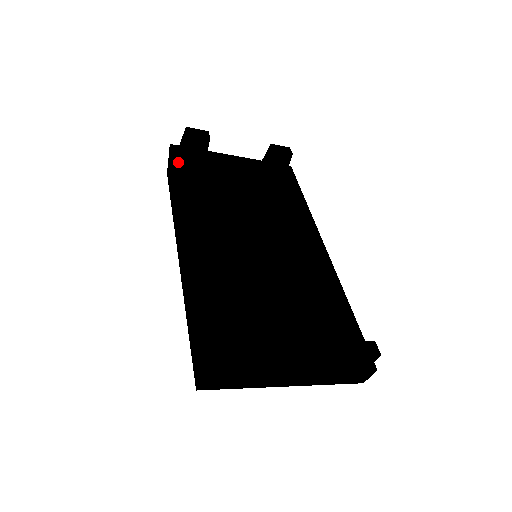
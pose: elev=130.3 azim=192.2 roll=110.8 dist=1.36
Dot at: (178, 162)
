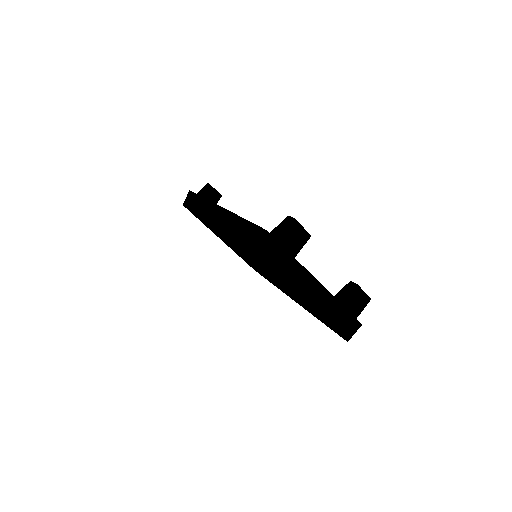
Dot at: occluded
